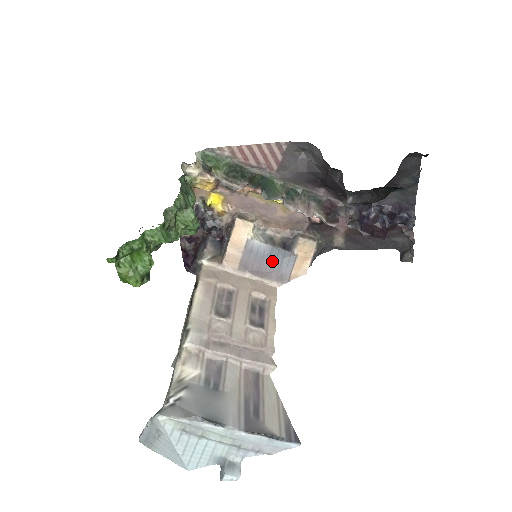
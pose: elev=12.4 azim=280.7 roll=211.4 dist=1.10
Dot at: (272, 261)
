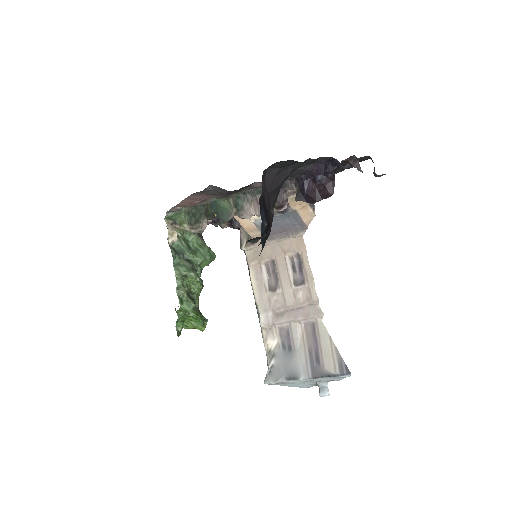
Dot at: (283, 223)
